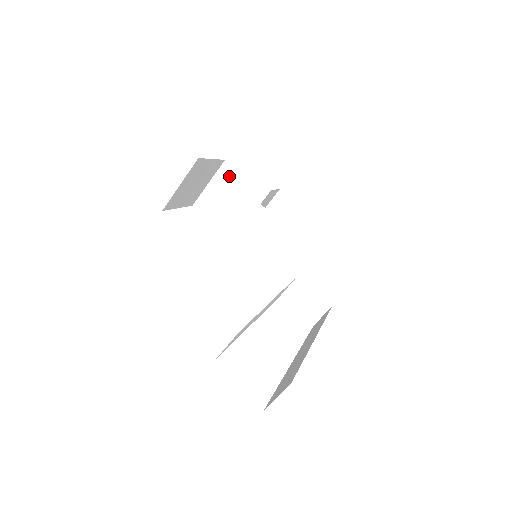
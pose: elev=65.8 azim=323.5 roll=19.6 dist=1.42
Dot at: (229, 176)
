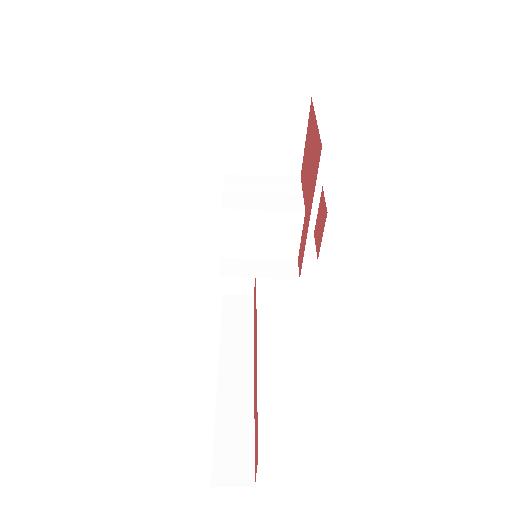
Dot at: (295, 115)
